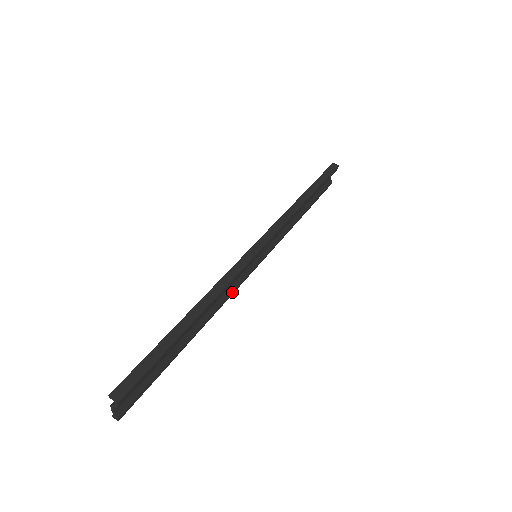
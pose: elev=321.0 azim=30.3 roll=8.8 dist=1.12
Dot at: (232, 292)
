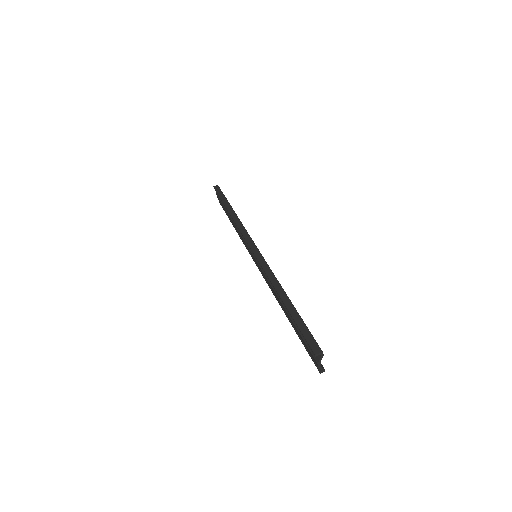
Dot at: occluded
